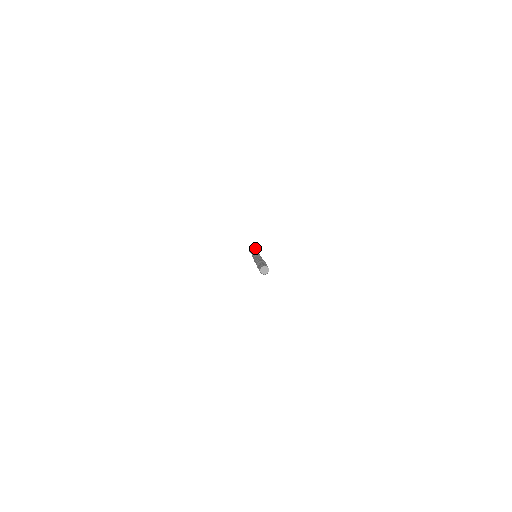
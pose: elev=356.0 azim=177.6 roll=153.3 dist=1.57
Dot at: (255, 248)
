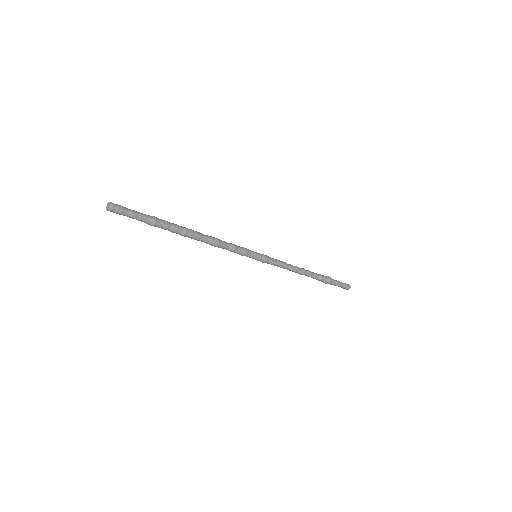
Dot at: (329, 277)
